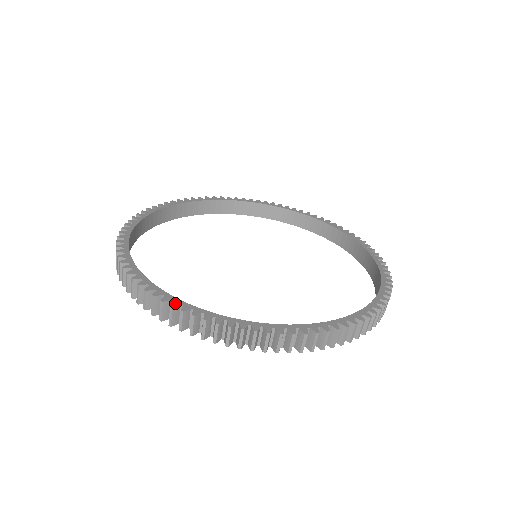
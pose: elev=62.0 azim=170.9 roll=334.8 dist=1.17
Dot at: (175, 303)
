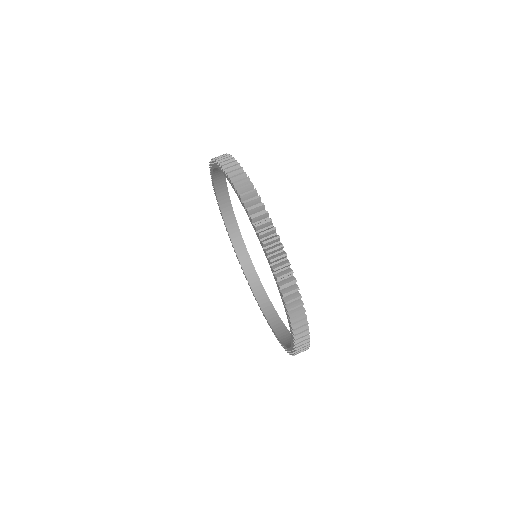
Dot at: occluded
